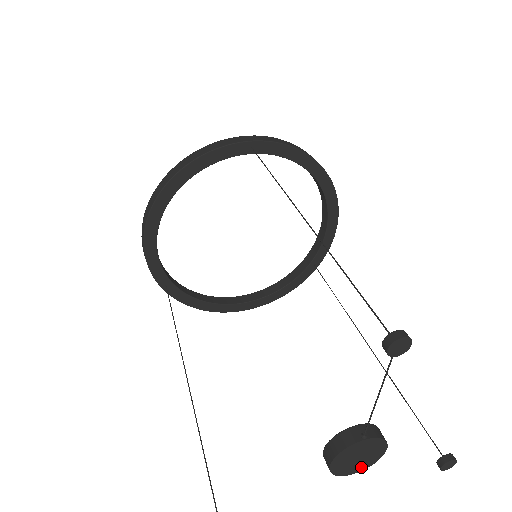
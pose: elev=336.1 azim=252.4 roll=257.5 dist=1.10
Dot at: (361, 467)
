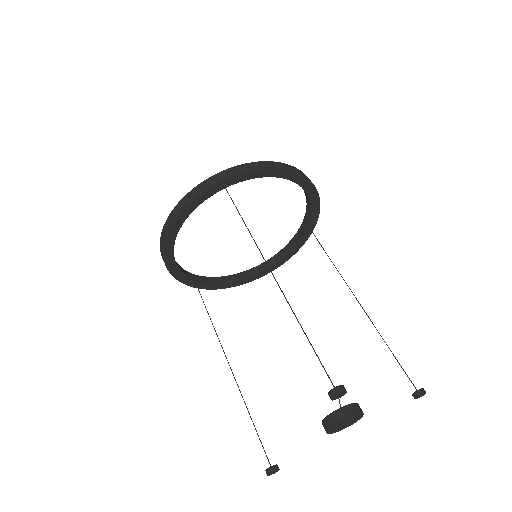
Dot at: (350, 424)
